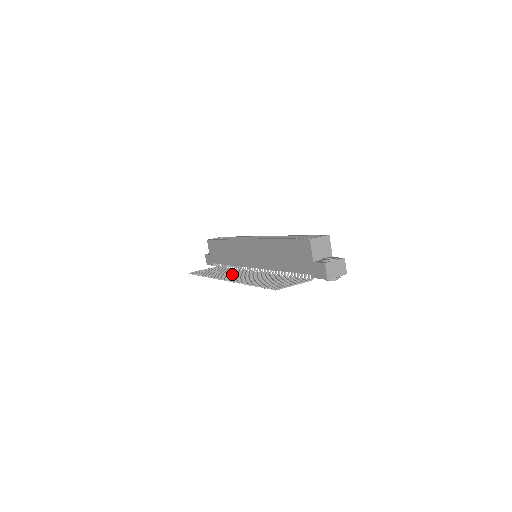
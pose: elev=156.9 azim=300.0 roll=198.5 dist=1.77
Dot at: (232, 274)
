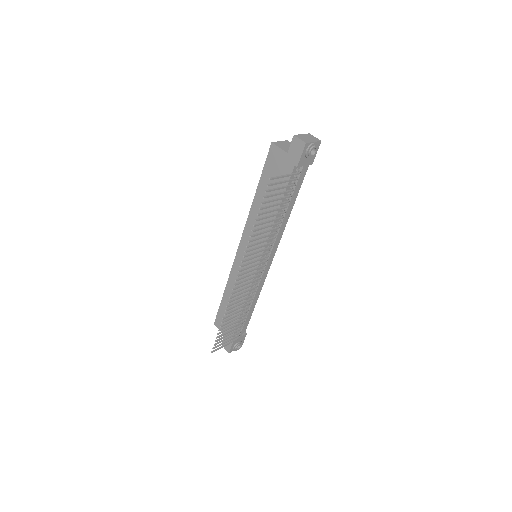
Dot at: (245, 287)
